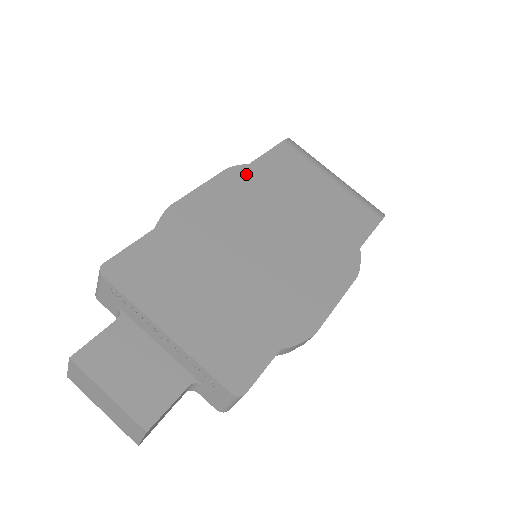
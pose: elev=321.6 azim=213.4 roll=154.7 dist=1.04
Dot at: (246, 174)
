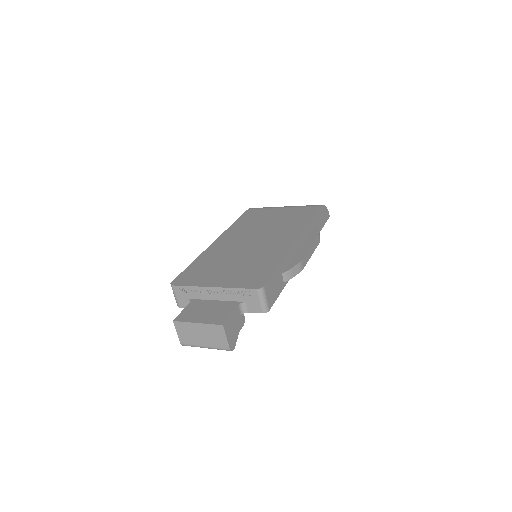
Dot at: (231, 228)
